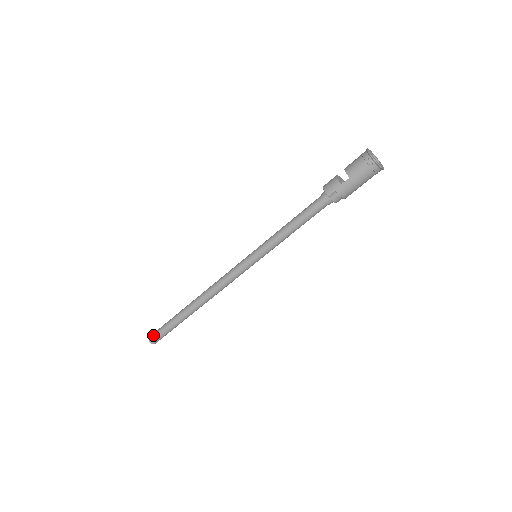
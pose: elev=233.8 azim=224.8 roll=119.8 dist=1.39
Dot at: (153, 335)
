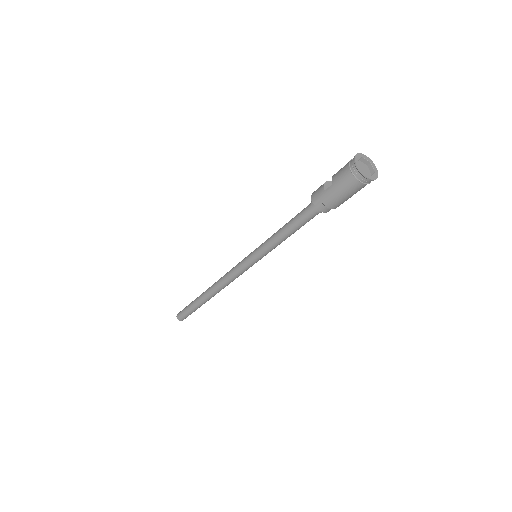
Dot at: (180, 312)
